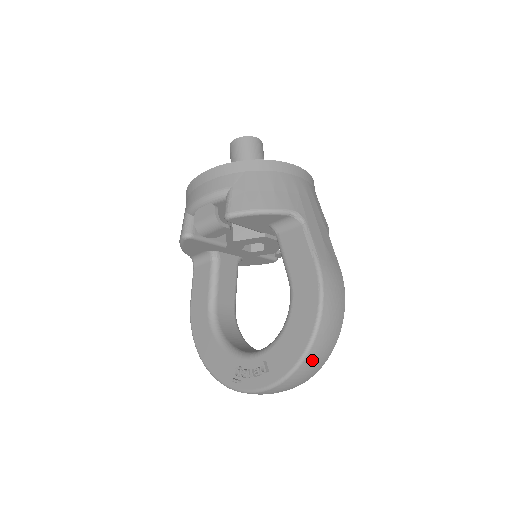
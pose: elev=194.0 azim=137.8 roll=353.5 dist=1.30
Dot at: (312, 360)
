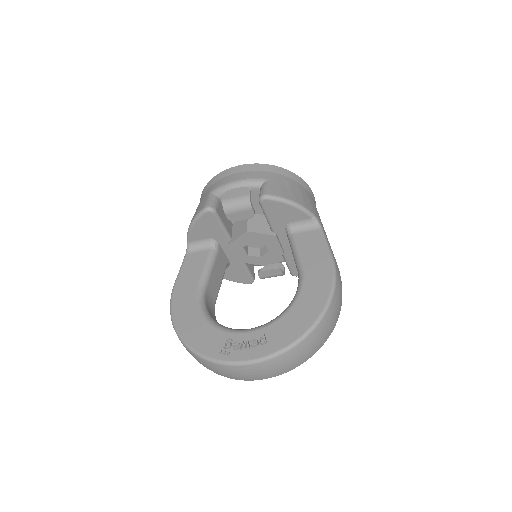
Dot at: (313, 339)
